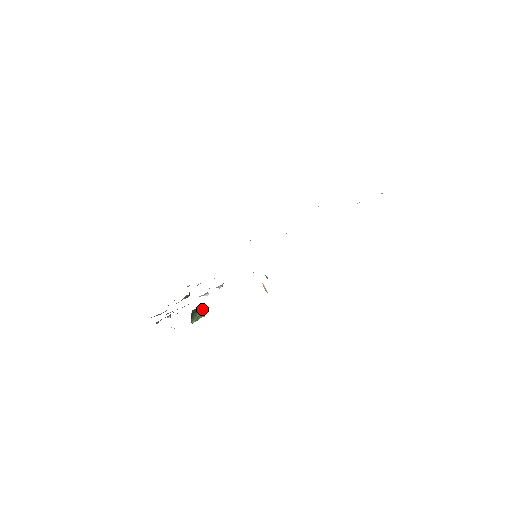
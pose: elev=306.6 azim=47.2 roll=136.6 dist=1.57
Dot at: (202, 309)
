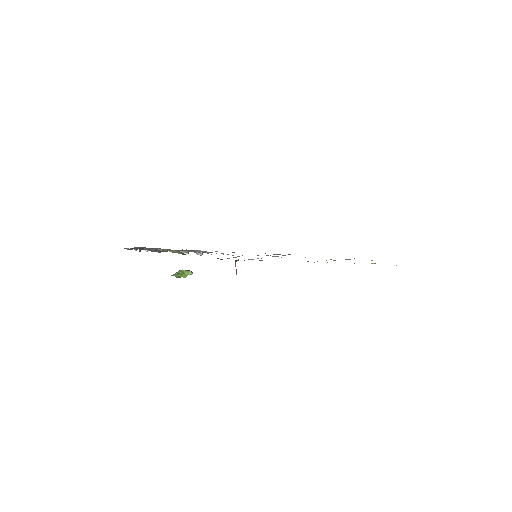
Dot at: (186, 270)
